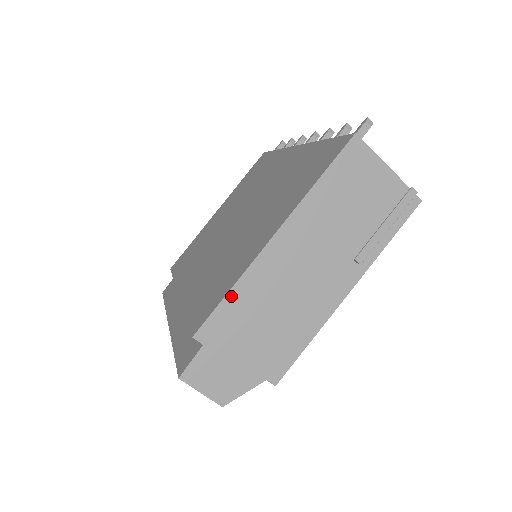
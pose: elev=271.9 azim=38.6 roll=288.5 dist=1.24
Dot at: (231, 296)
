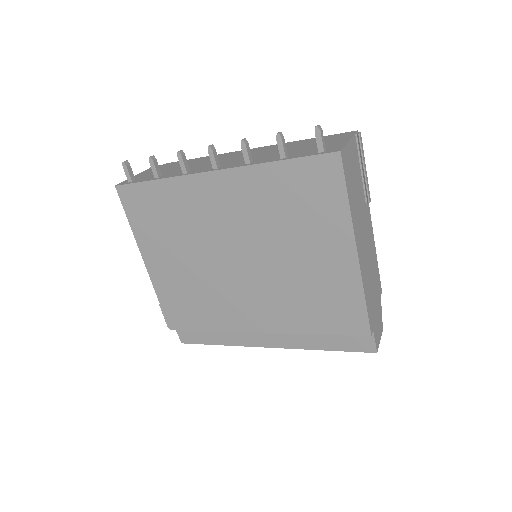
Dot at: (366, 300)
